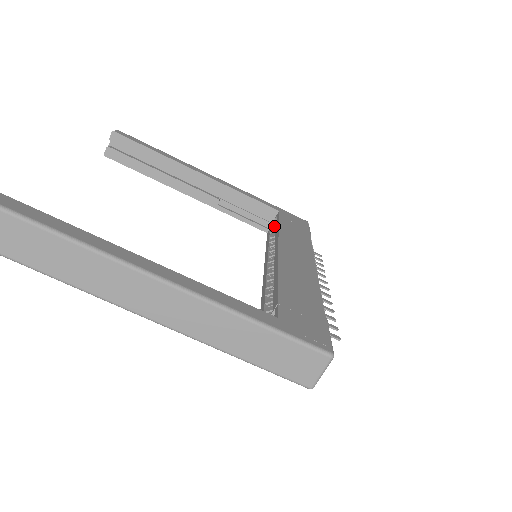
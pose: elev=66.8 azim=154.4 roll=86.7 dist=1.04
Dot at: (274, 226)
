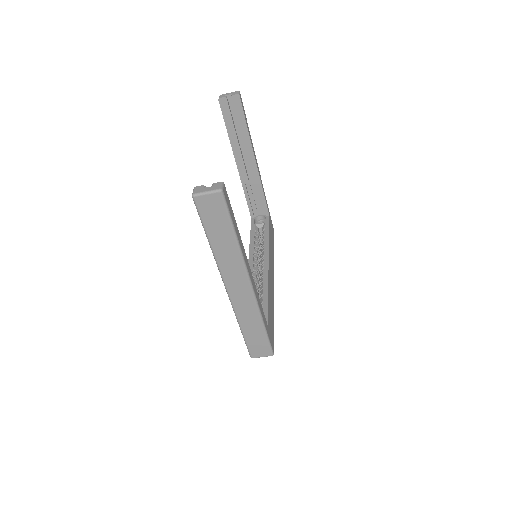
Dot at: (262, 224)
